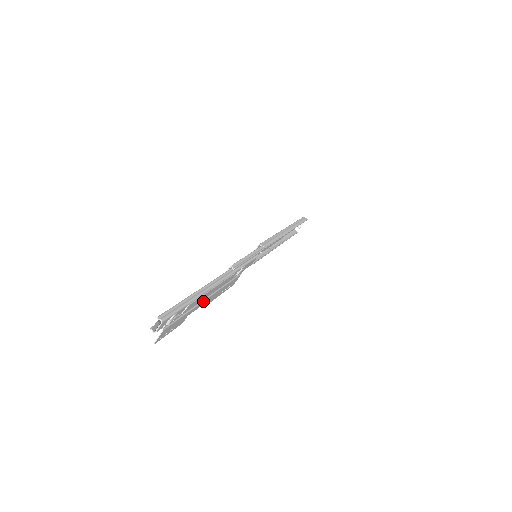
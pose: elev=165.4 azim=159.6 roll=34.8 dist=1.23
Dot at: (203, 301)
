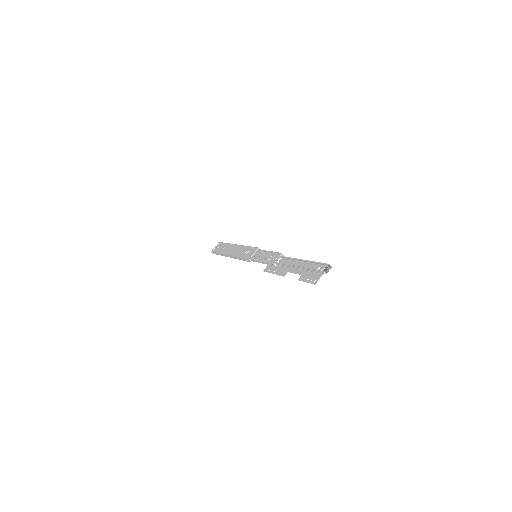
Dot at: (297, 269)
